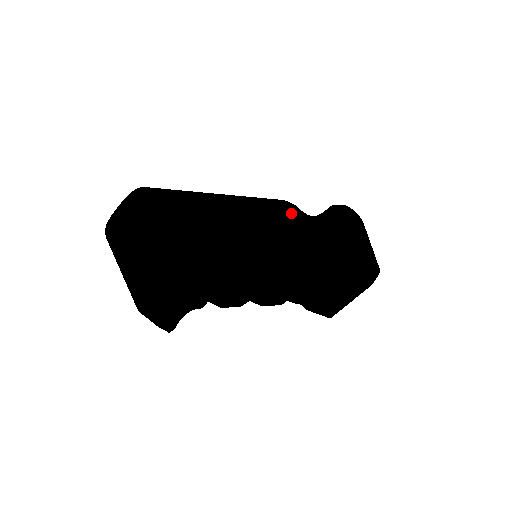
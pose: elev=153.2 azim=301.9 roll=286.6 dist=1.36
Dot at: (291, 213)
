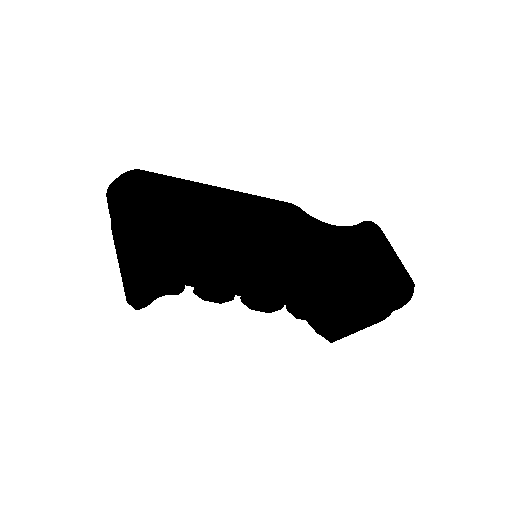
Dot at: (286, 203)
